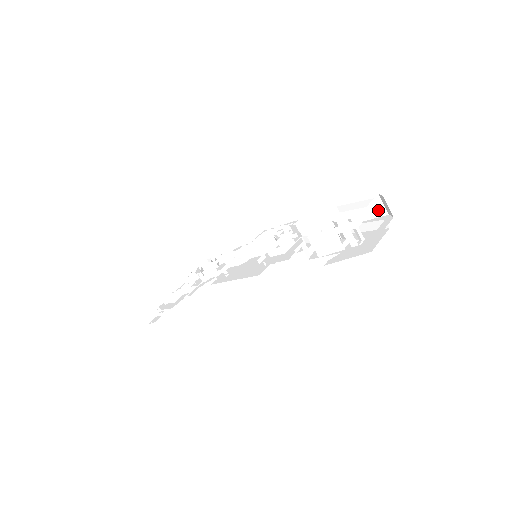
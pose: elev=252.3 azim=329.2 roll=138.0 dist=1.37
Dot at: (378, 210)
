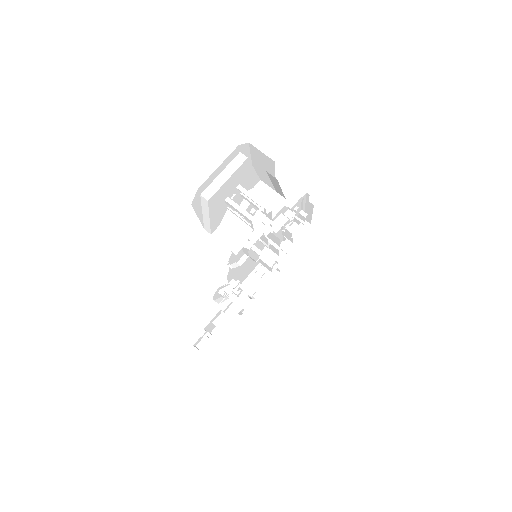
Dot at: (267, 161)
